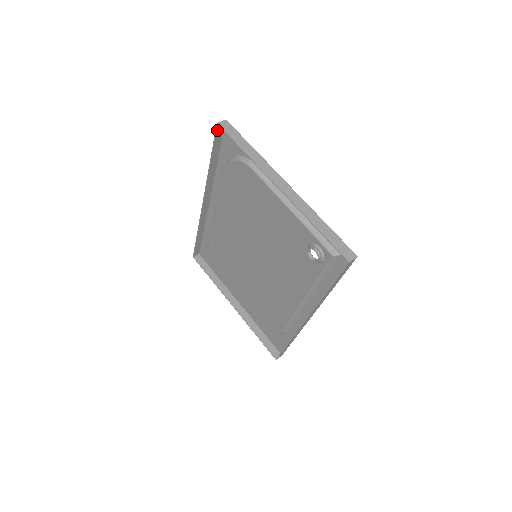
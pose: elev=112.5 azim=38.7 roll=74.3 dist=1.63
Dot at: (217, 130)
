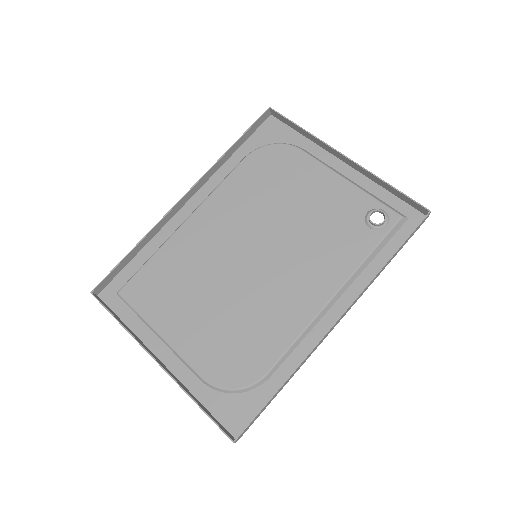
Dot at: (264, 114)
